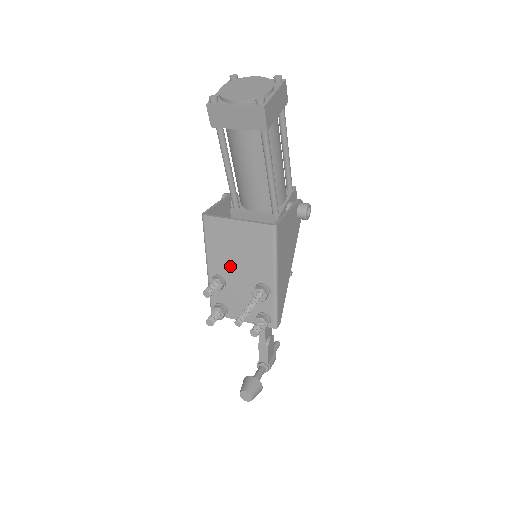
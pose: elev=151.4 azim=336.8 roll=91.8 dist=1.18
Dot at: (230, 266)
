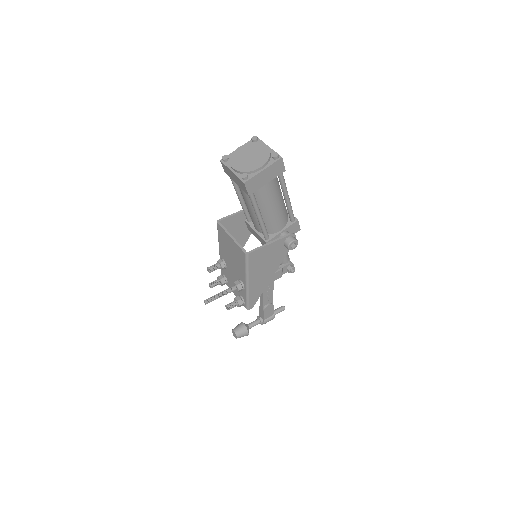
Dot at: (228, 259)
